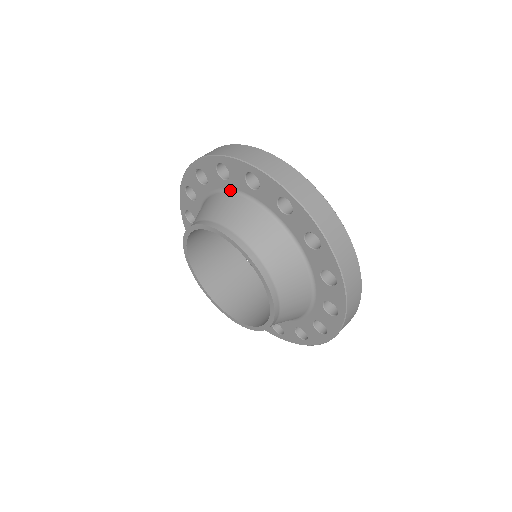
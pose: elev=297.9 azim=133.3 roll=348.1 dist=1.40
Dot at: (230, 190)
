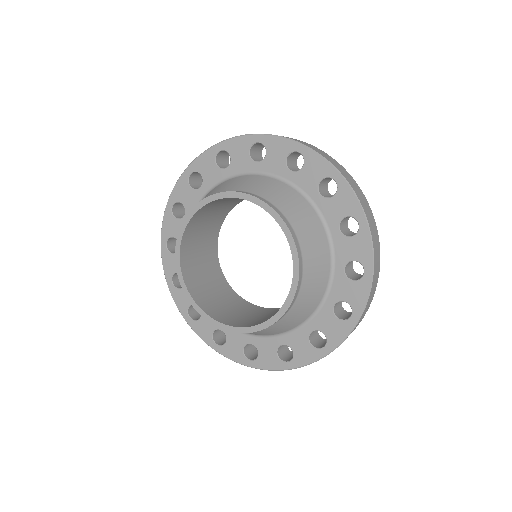
Dot at: (314, 204)
